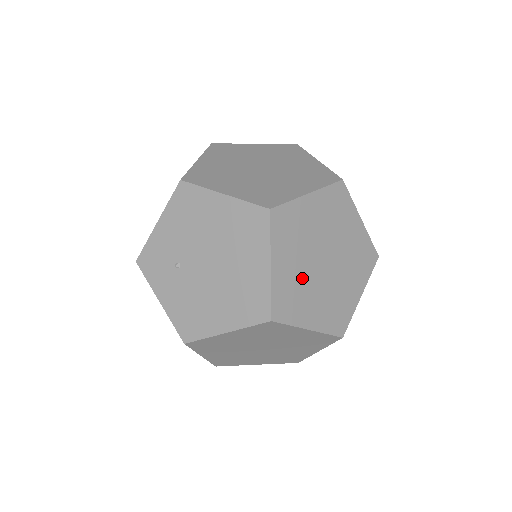
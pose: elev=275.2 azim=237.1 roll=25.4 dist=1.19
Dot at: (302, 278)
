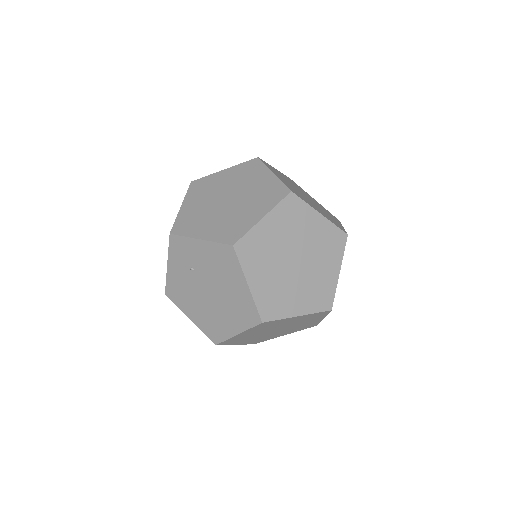
Dot at: (253, 335)
